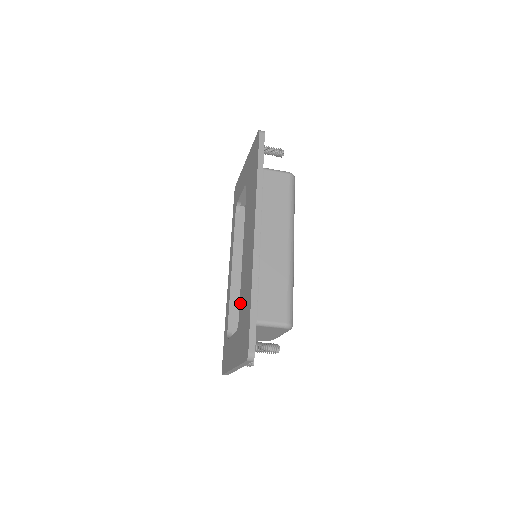
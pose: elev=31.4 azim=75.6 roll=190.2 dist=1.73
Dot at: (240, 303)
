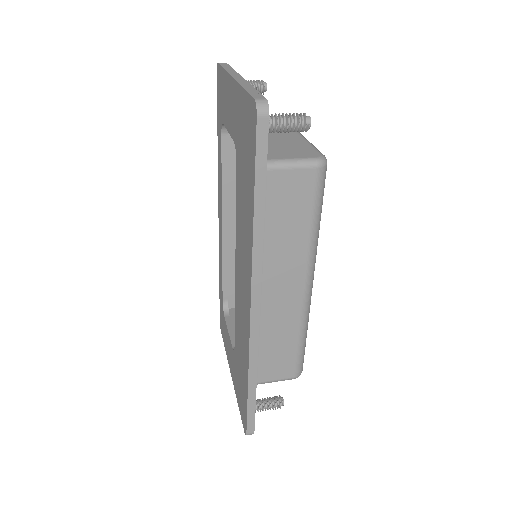
Dot at: (235, 335)
